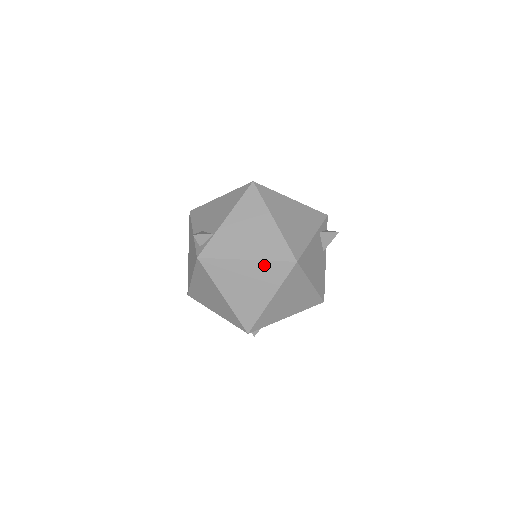
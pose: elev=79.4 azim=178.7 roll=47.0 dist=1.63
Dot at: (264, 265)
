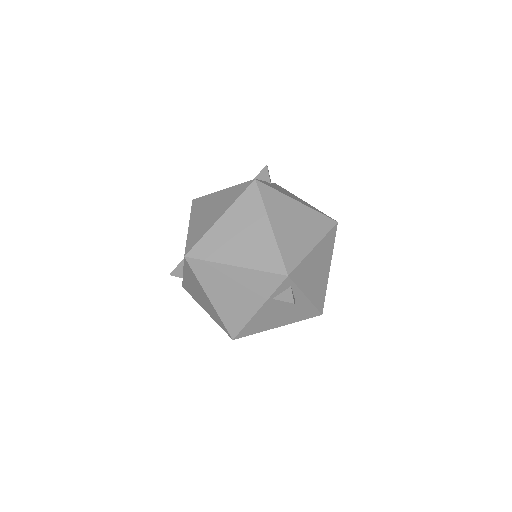
Dot at: occluded
